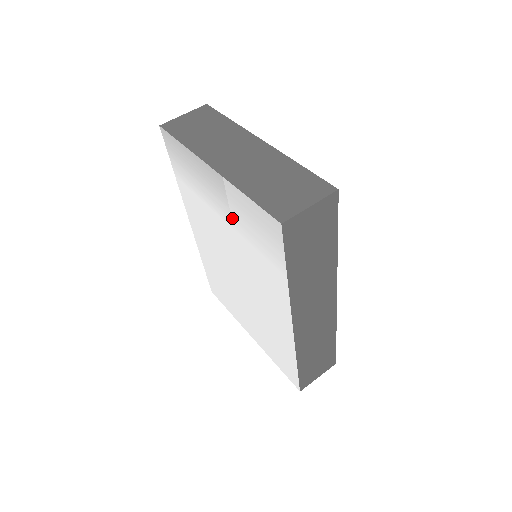
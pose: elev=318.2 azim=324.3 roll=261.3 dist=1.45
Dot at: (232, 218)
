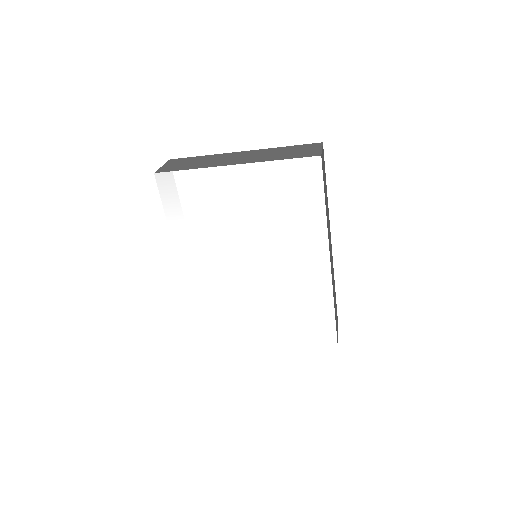
Dot at: (257, 201)
